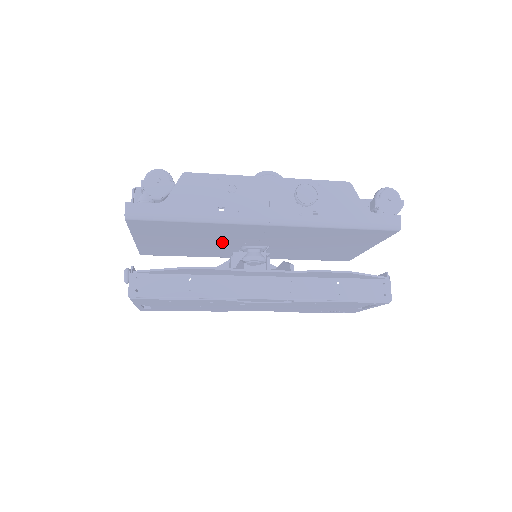
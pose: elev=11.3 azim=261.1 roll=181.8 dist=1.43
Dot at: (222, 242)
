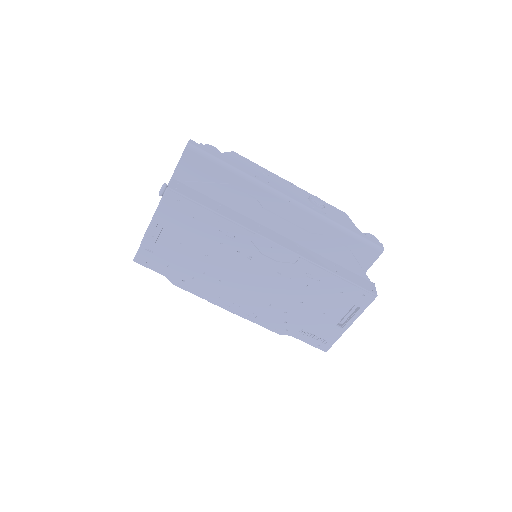
Dot at: occluded
